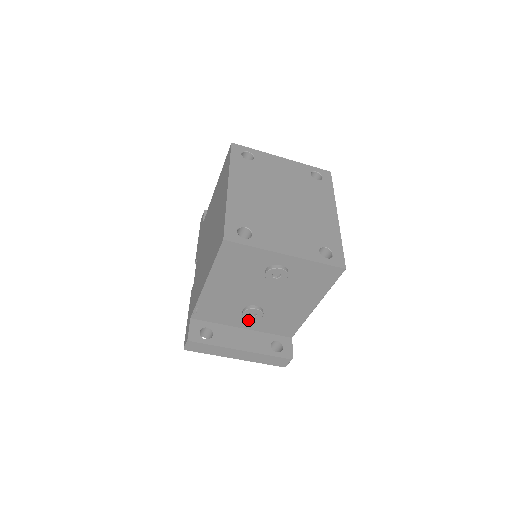
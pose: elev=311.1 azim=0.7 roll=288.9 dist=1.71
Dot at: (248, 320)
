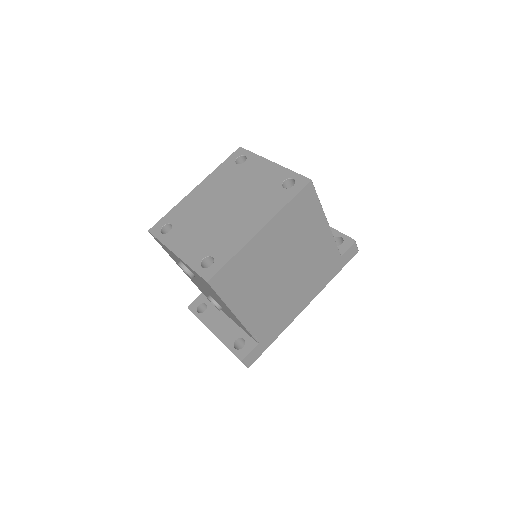
Dot at: occluded
